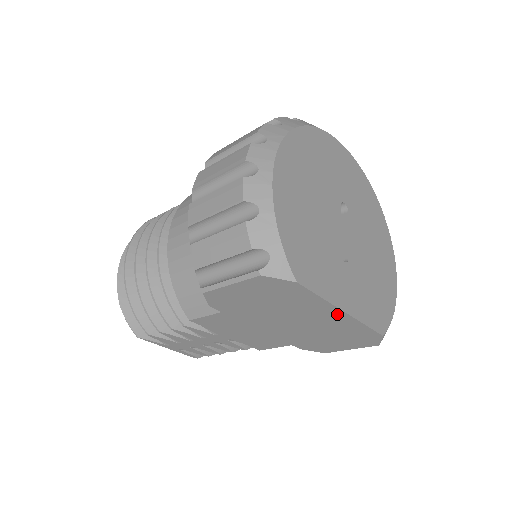
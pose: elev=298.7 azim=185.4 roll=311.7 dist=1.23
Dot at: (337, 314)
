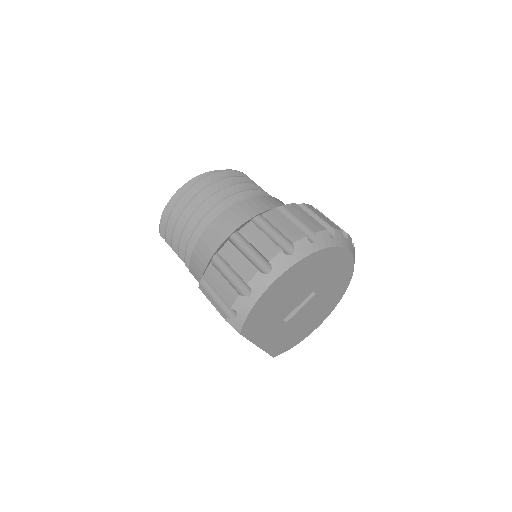
Dot at: occluded
